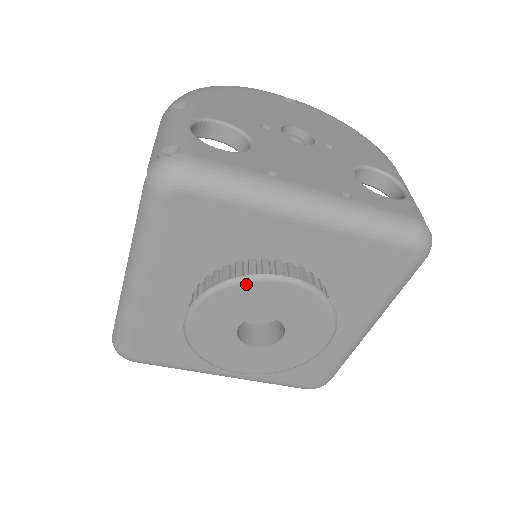
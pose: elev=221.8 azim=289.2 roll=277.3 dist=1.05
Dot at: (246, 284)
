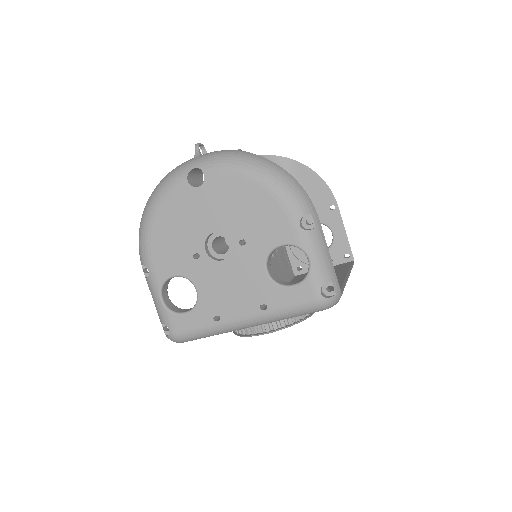
Dot at: occluded
